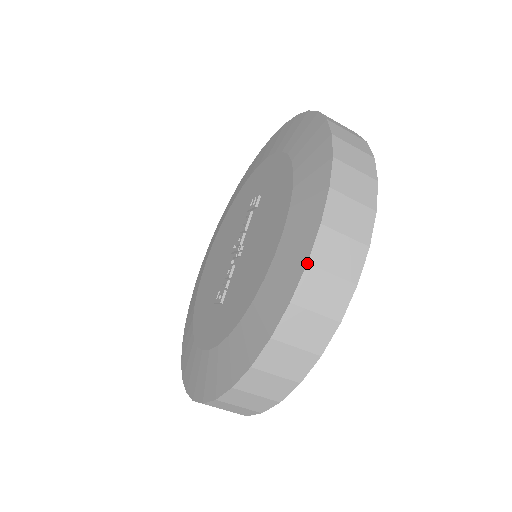
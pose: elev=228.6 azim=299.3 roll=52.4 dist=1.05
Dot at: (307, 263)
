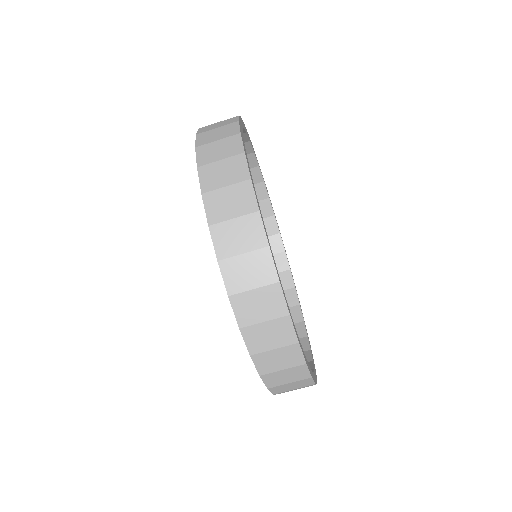
Dot at: (198, 129)
